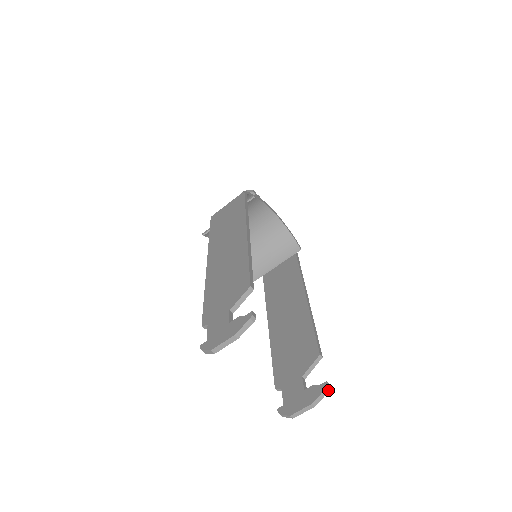
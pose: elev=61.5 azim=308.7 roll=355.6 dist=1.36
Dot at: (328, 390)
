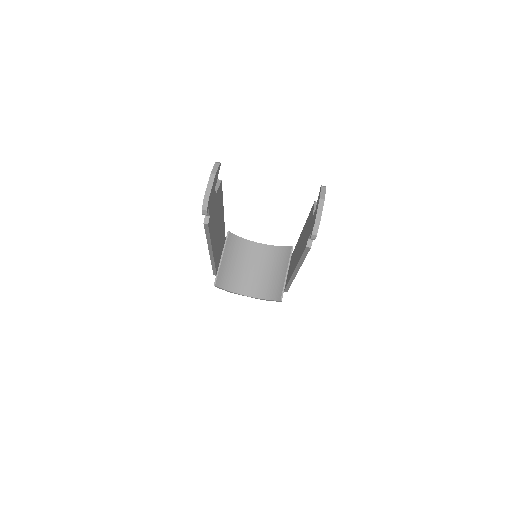
Dot at: (325, 187)
